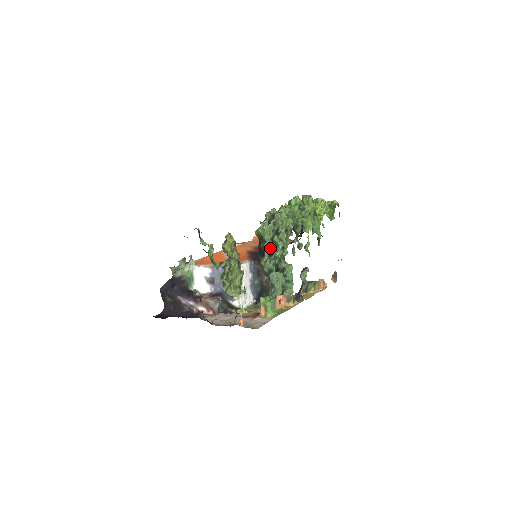
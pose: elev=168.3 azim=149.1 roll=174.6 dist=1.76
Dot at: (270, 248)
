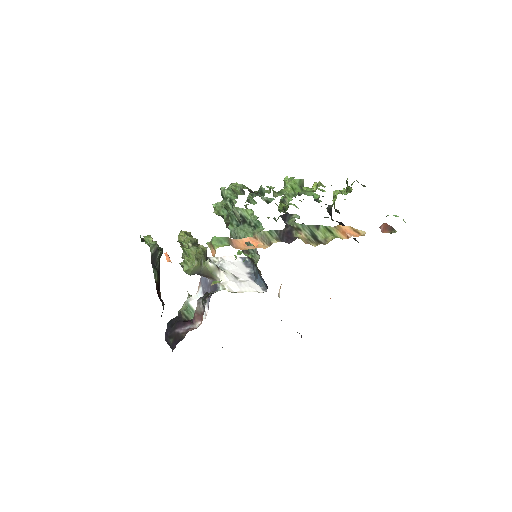
Dot at: (228, 217)
